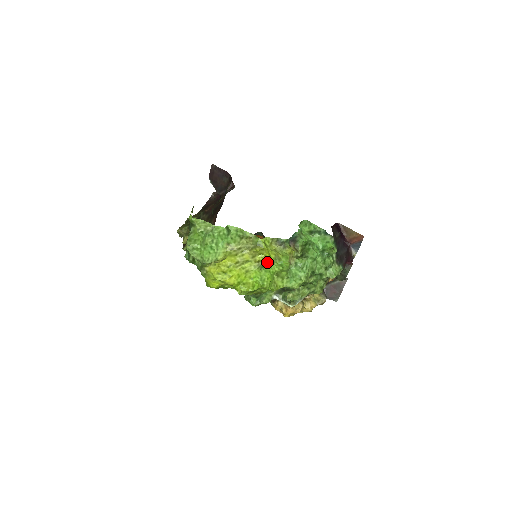
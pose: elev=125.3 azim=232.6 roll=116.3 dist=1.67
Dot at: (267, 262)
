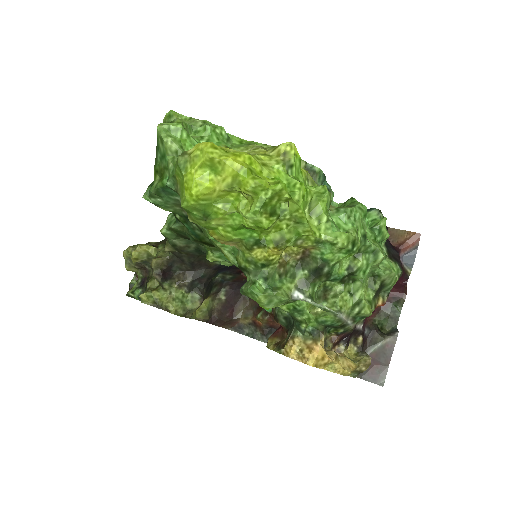
Dot at: (297, 167)
